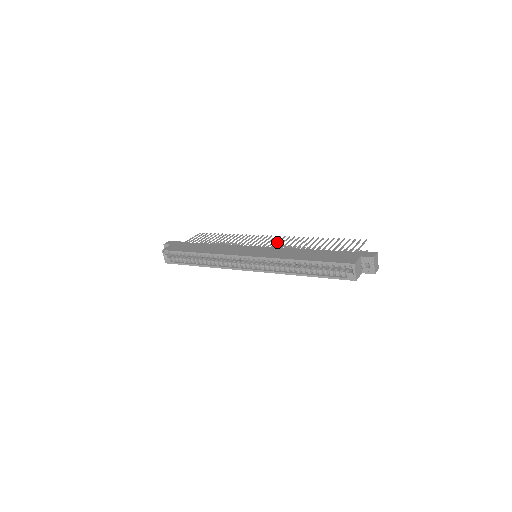
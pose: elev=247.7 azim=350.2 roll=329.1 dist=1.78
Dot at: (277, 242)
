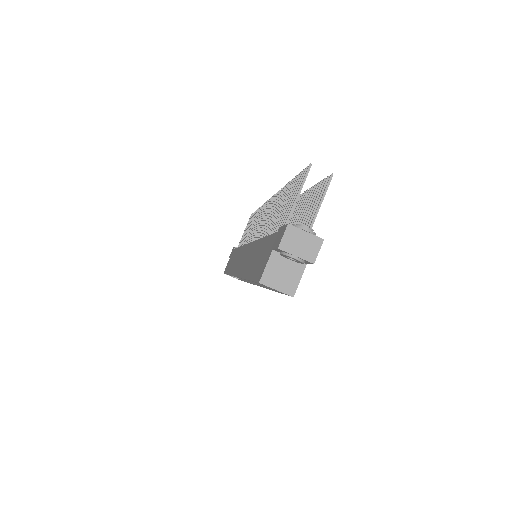
Dot at: (263, 220)
